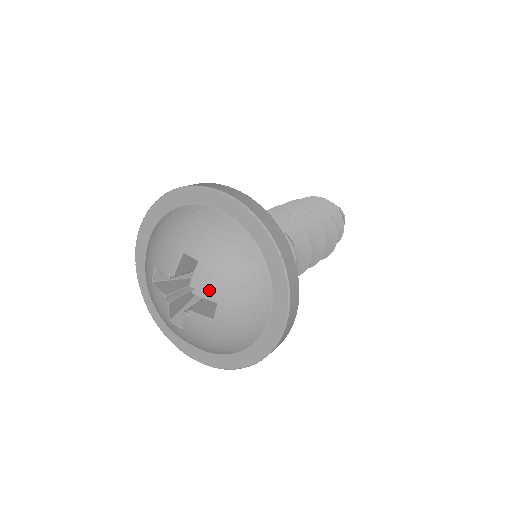
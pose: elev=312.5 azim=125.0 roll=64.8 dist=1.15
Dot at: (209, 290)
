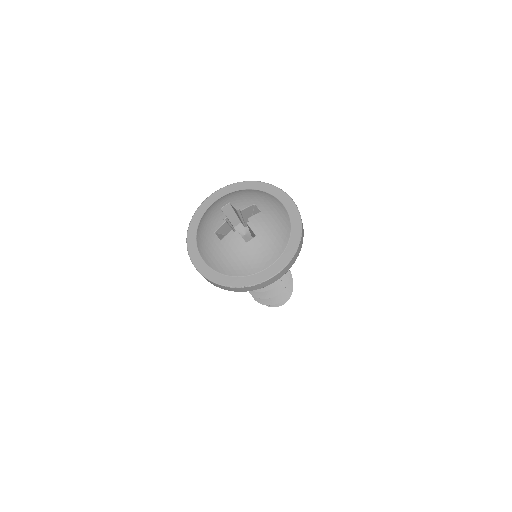
Dot at: (257, 227)
